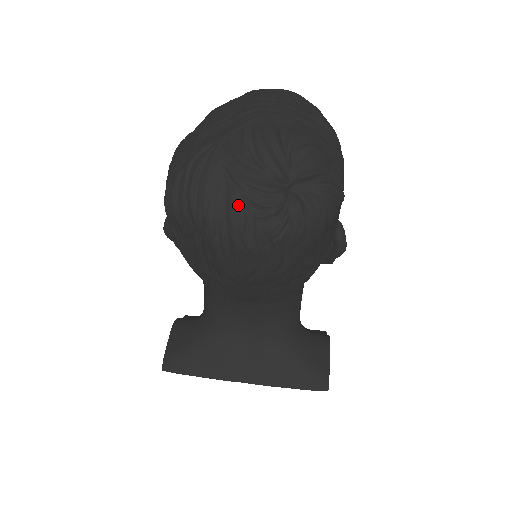
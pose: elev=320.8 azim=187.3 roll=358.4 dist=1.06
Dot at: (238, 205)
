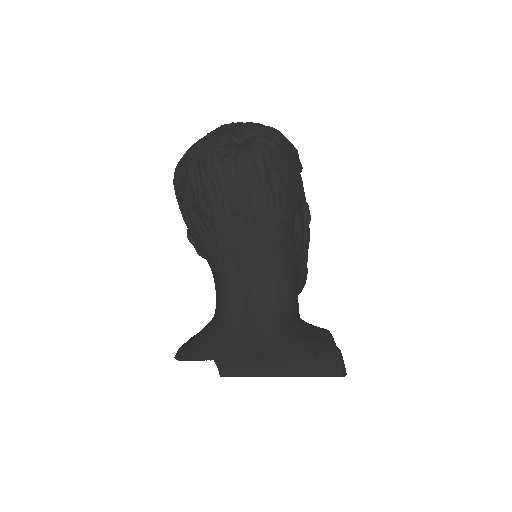
Dot at: (205, 153)
